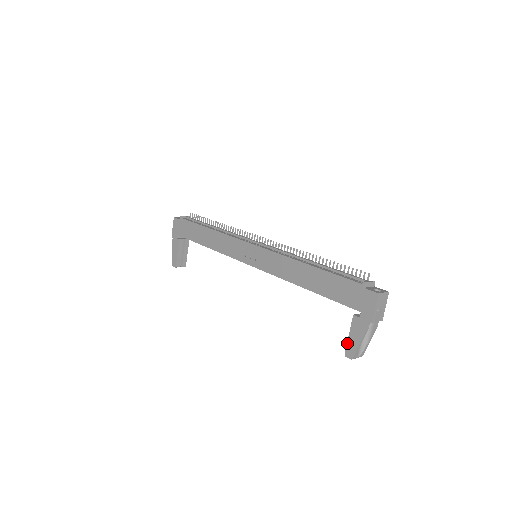
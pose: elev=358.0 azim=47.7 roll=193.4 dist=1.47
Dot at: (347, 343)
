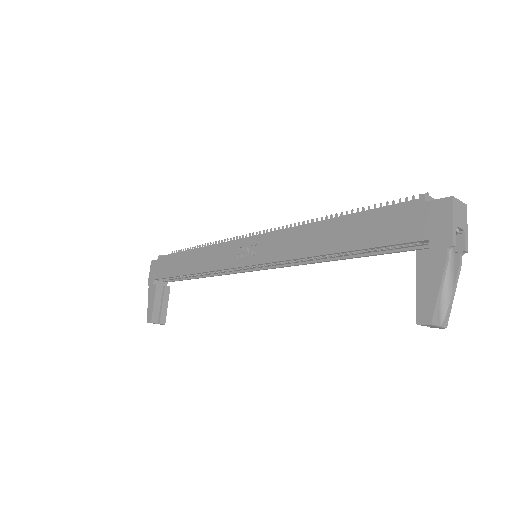
Dot at: (416, 300)
